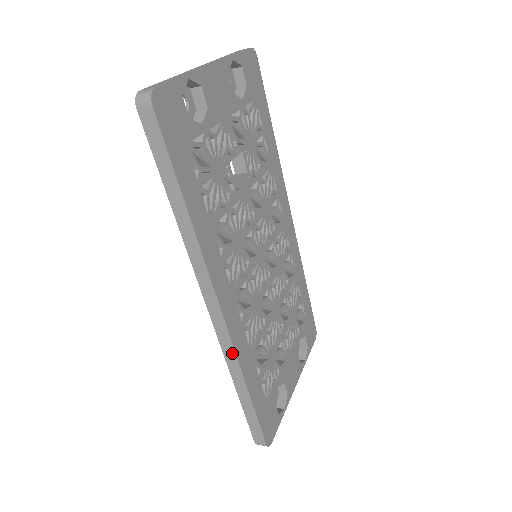
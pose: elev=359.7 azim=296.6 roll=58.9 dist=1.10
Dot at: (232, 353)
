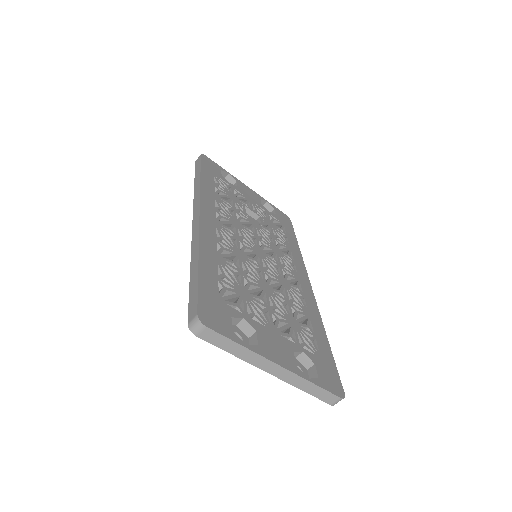
Dot at: (197, 236)
